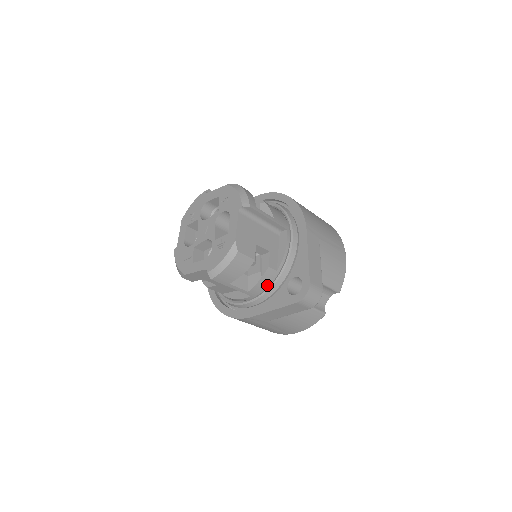
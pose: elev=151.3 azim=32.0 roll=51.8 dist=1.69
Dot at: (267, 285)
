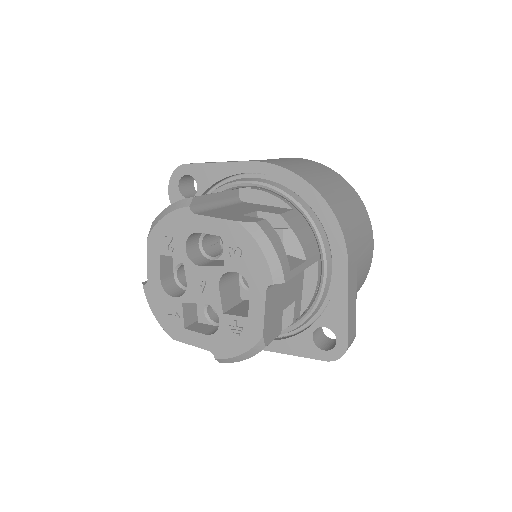
Dot at: occluded
